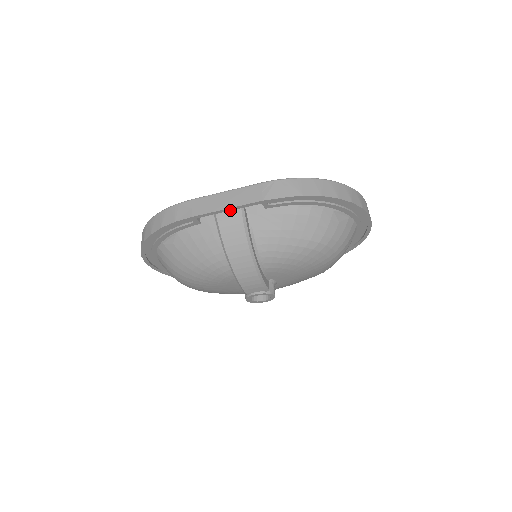
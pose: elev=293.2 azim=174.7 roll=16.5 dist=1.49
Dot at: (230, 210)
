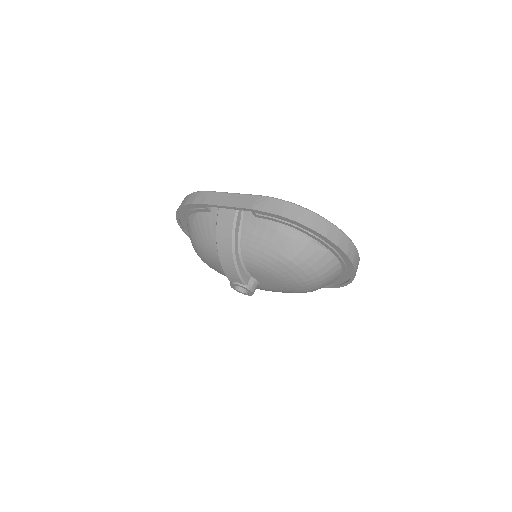
Dot at: (229, 208)
